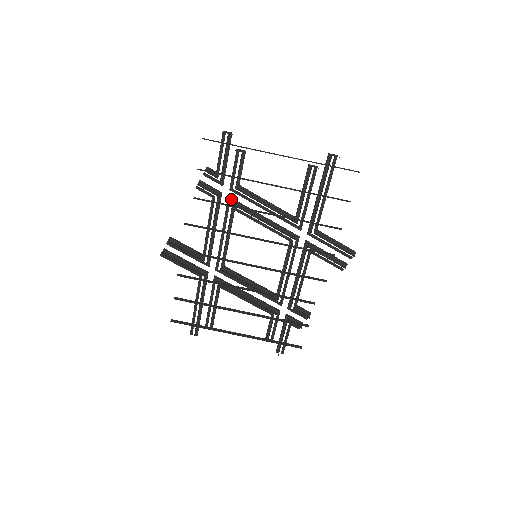
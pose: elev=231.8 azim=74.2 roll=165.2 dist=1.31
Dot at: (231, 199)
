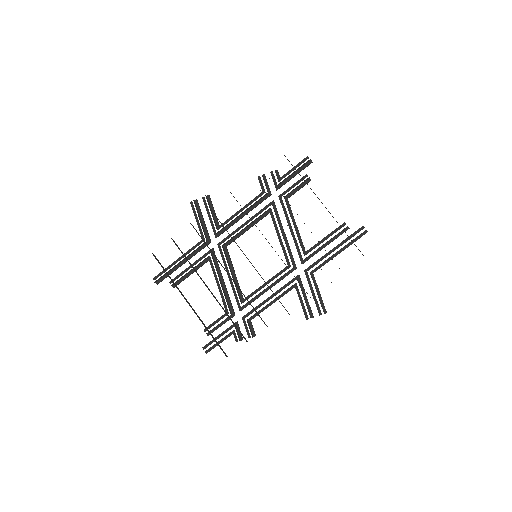
Dot at: (274, 203)
